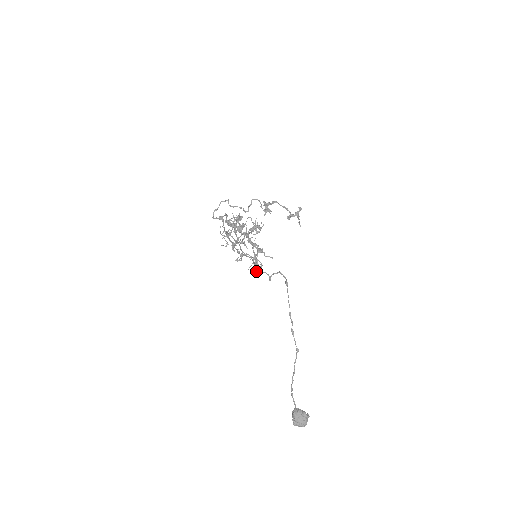
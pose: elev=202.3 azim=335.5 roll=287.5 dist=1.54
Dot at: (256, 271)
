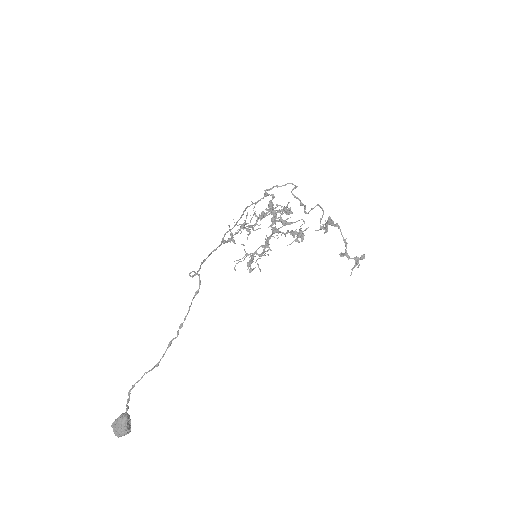
Dot at: (234, 267)
